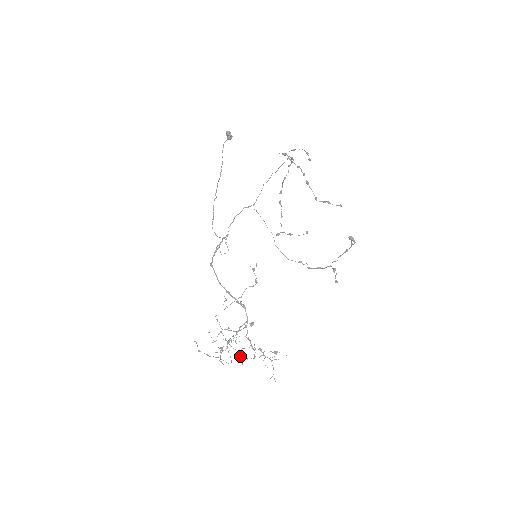
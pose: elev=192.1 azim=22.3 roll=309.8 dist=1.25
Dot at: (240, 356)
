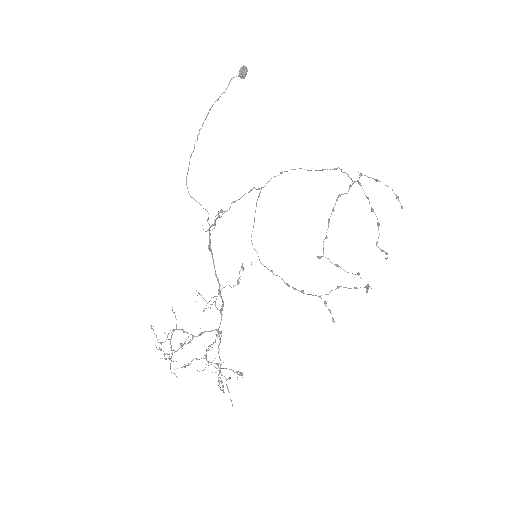
Dot at: (171, 360)
